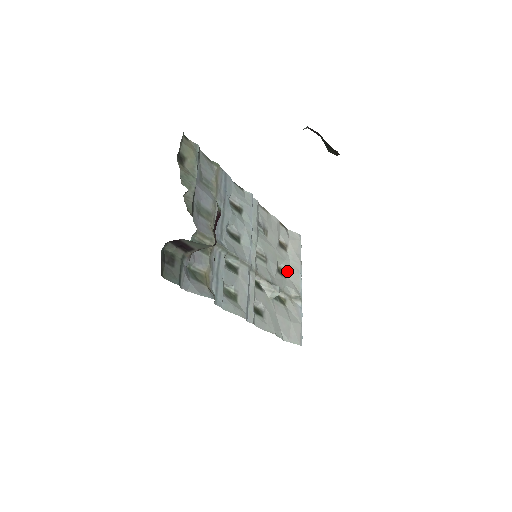
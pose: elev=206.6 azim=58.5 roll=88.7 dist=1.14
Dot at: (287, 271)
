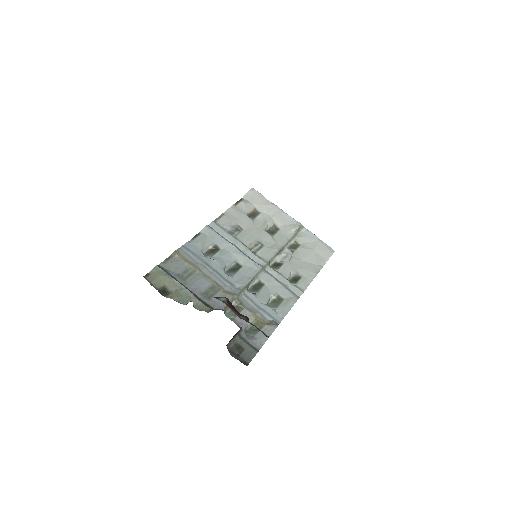
Dot at: (275, 223)
